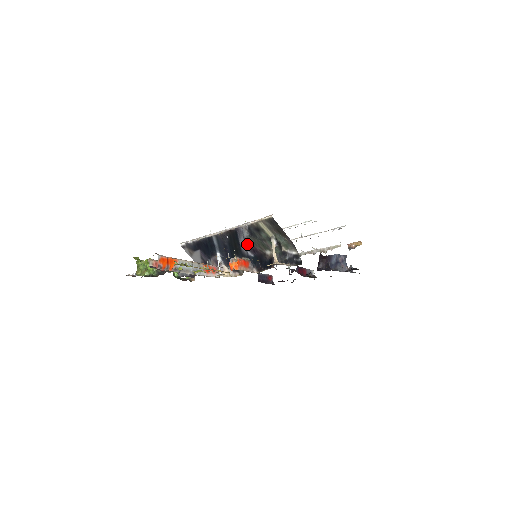
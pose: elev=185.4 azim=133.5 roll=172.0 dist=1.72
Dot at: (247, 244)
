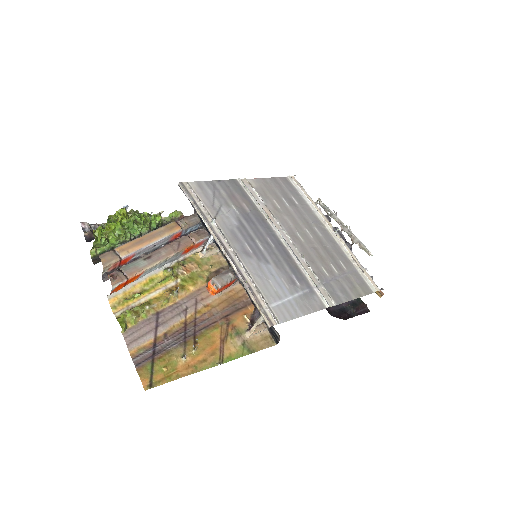
Dot at: occluded
